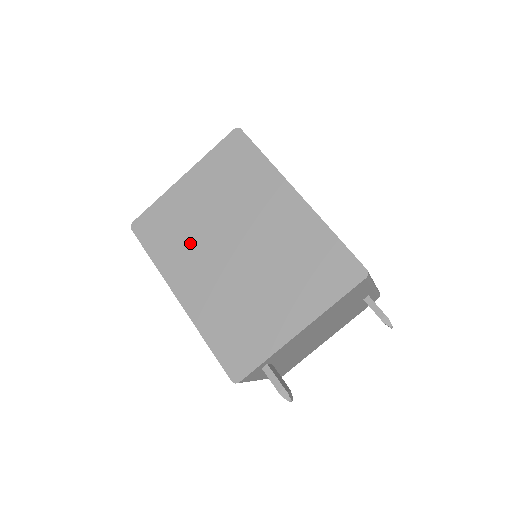
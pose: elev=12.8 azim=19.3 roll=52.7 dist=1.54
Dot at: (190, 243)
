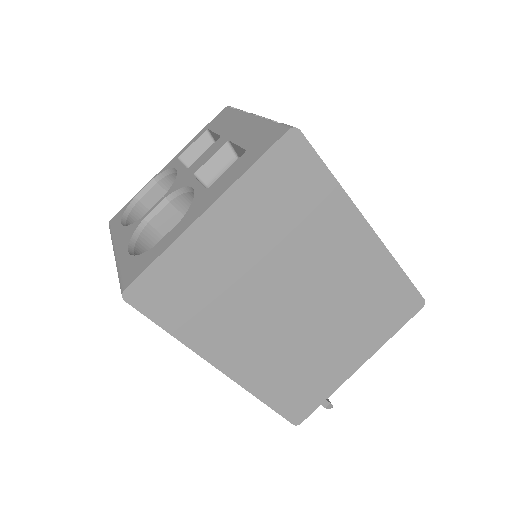
Dot at: (232, 305)
